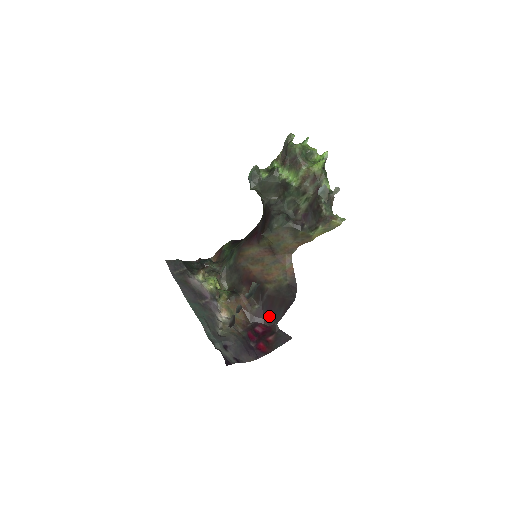
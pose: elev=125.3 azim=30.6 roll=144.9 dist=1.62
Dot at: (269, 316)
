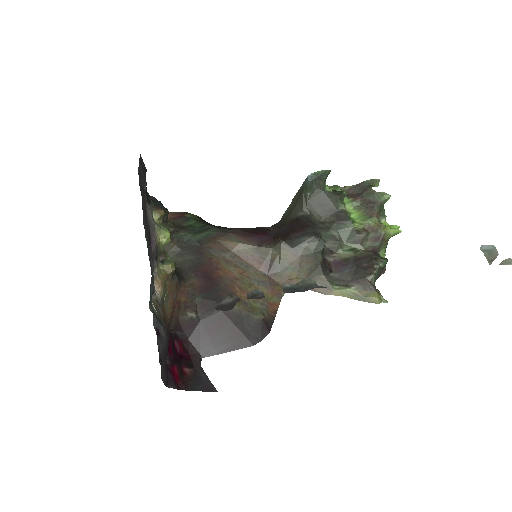
Dot at: (199, 340)
